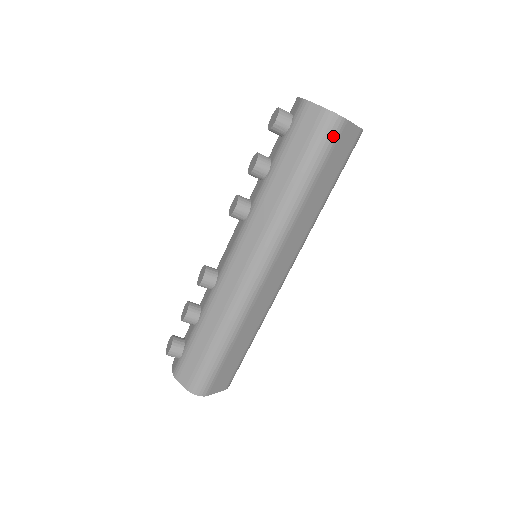
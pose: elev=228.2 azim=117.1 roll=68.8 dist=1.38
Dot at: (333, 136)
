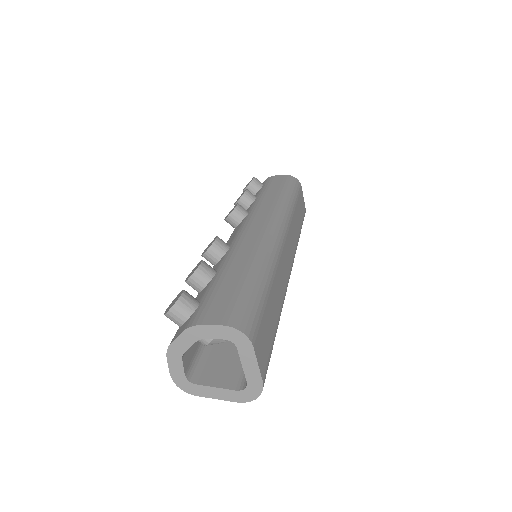
Dot at: (298, 186)
